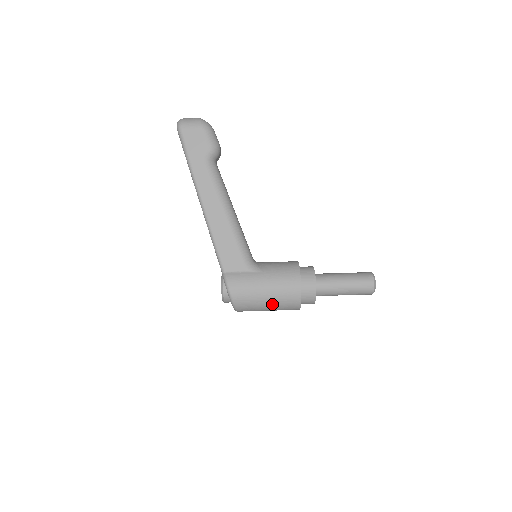
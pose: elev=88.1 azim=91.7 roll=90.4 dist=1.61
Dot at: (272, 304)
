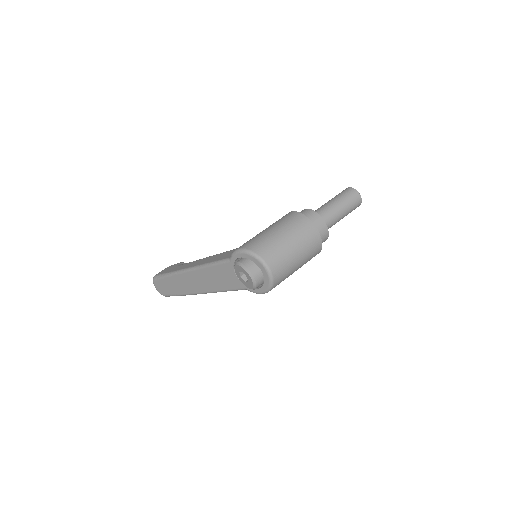
Dot at: (283, 231)
